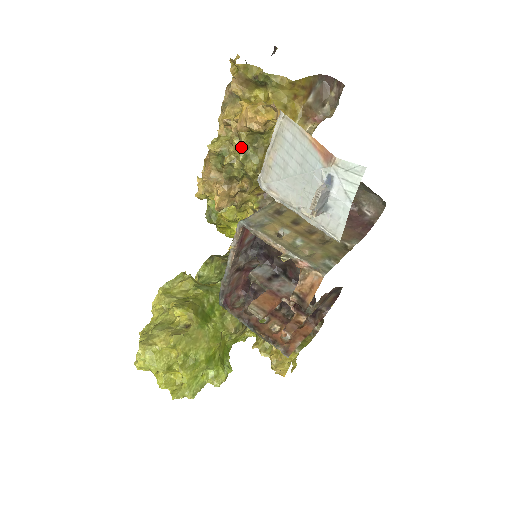
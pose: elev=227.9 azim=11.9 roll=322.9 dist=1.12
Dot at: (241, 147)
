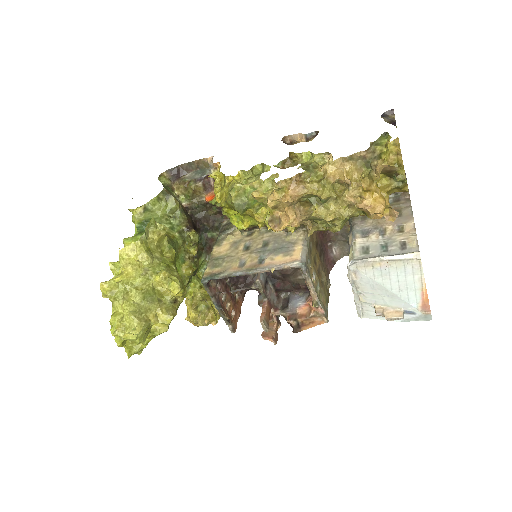
Dot at: (347, 216)
